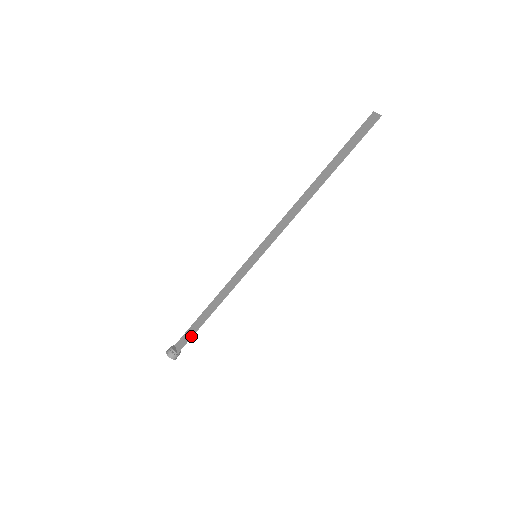
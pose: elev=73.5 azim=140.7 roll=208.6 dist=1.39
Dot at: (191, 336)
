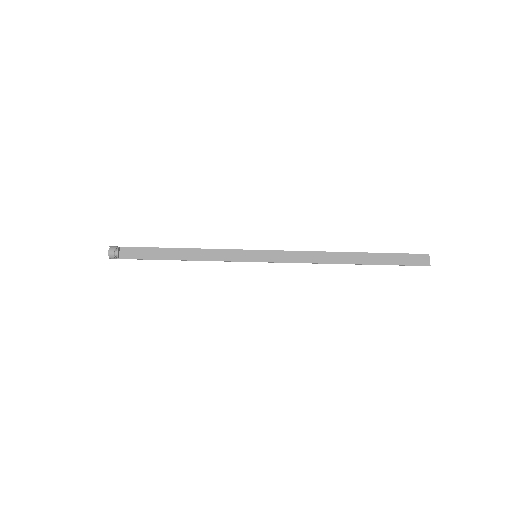
Dot at: (144, 258)
